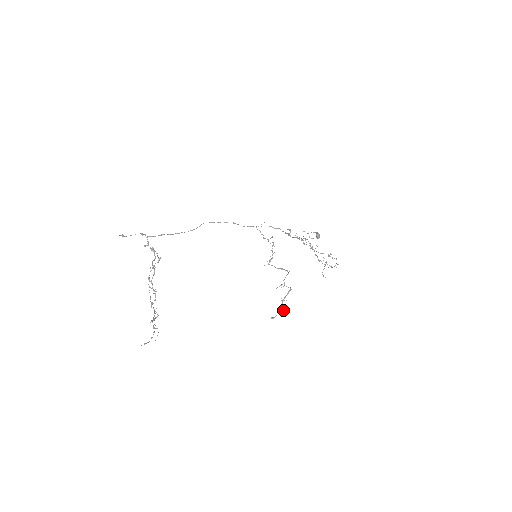
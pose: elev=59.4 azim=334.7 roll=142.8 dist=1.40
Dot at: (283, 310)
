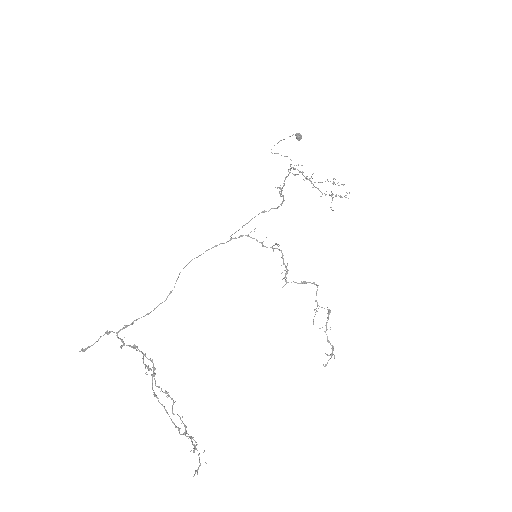
Dot at: (333, 348)
